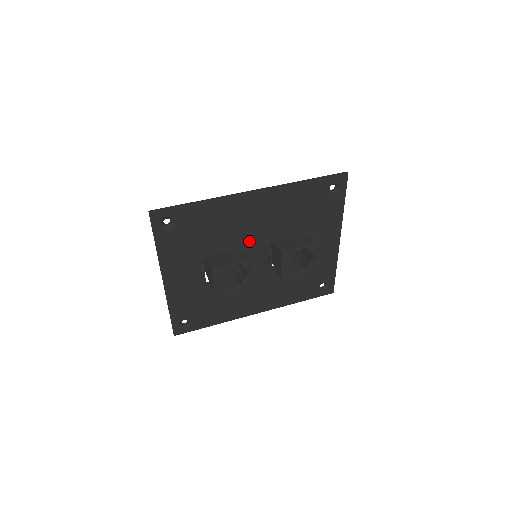
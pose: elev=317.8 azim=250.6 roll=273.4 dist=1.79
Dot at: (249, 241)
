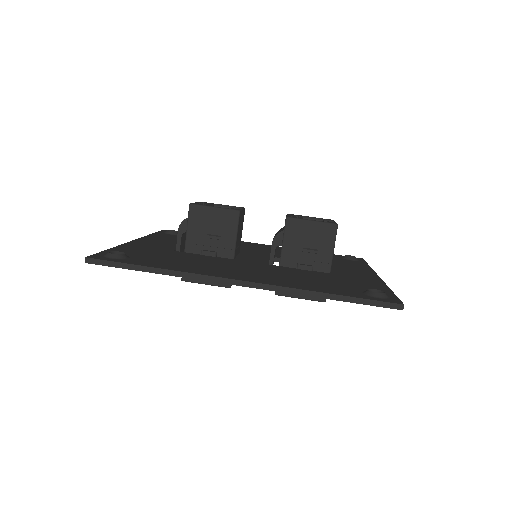
Dot at: occluded
